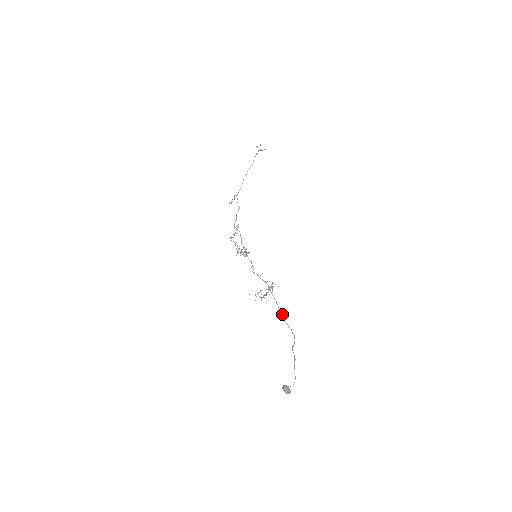
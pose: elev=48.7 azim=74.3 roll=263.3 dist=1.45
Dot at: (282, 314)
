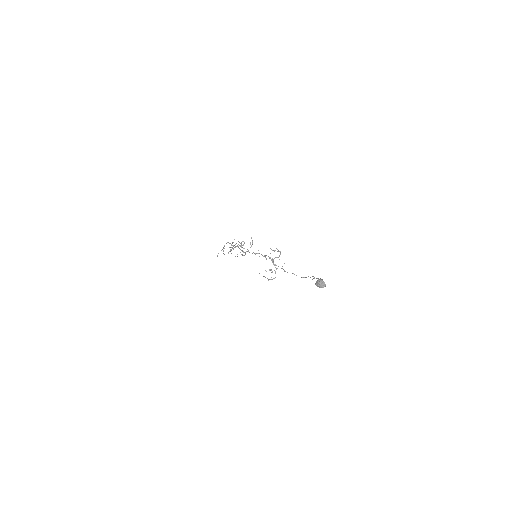
Dot at: occluded
